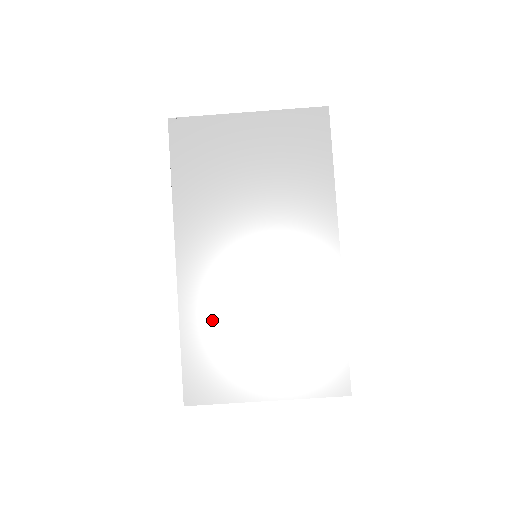
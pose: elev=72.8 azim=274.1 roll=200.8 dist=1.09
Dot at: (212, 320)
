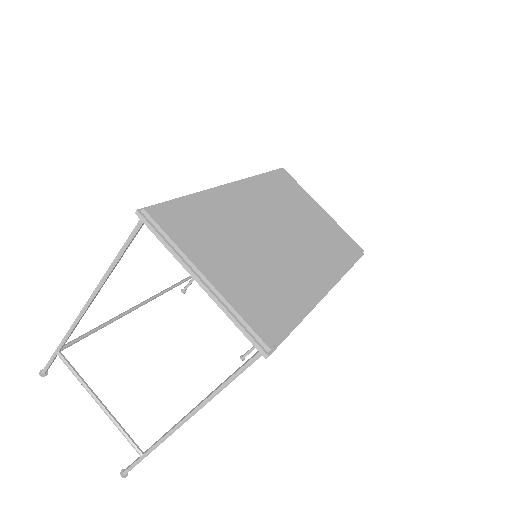
Dot at: (218, 214)
